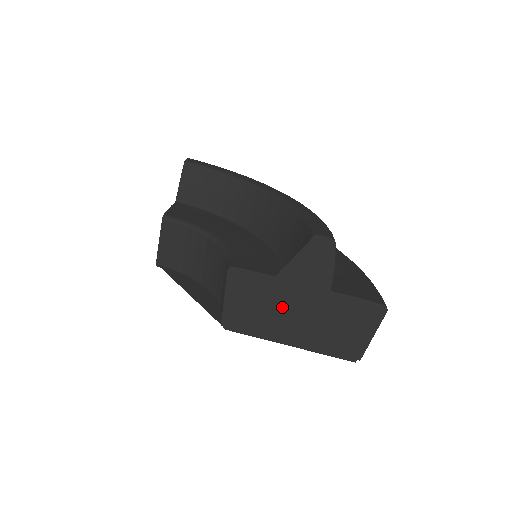
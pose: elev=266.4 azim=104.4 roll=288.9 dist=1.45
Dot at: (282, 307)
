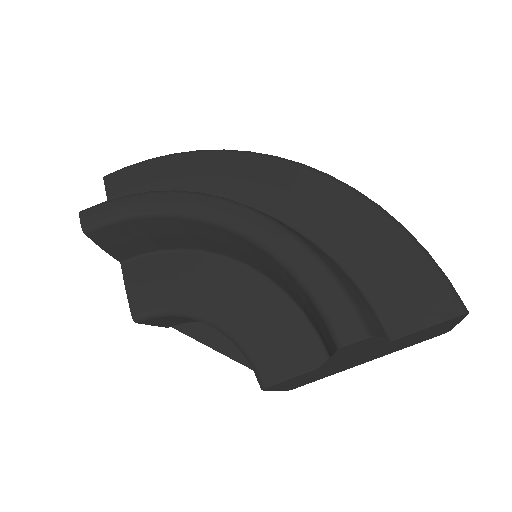
Dot at: (341, 366)
